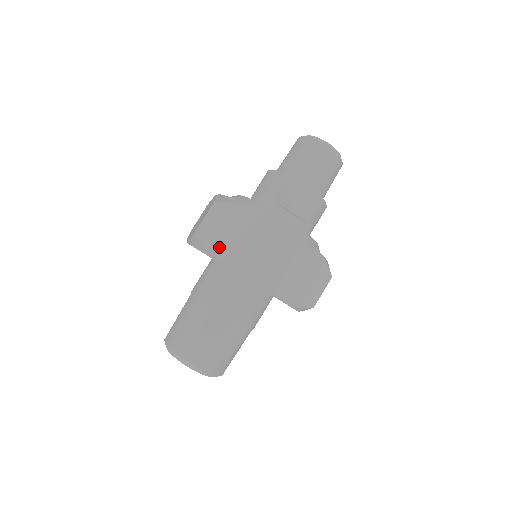
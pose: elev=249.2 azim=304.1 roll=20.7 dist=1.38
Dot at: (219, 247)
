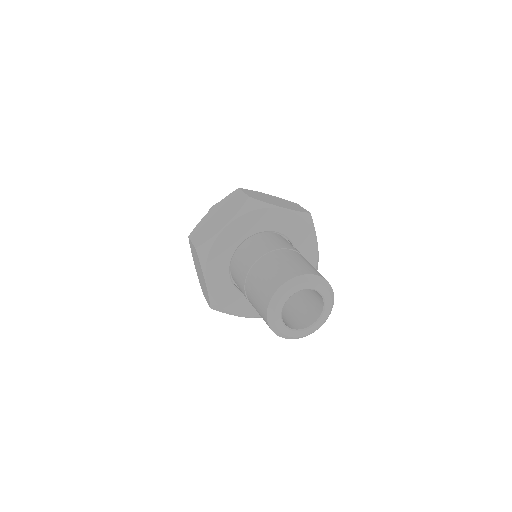
Dot at: (214, 230)
